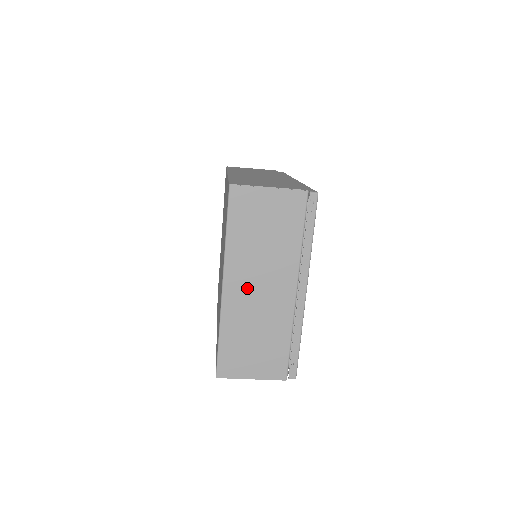
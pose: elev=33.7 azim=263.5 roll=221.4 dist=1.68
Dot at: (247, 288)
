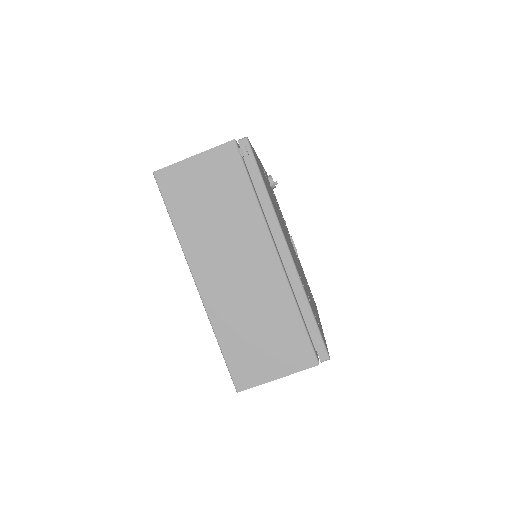
Dot at: (222, 274)
